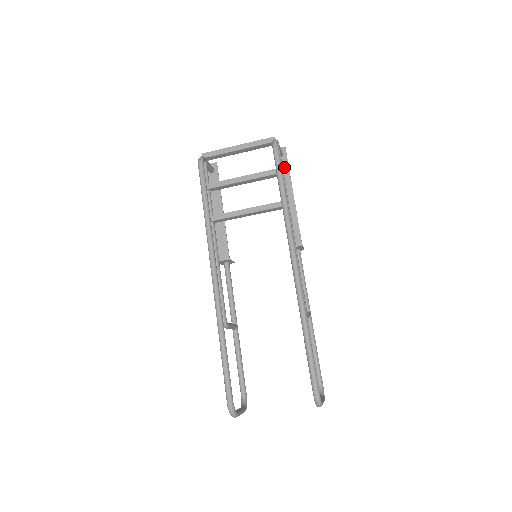
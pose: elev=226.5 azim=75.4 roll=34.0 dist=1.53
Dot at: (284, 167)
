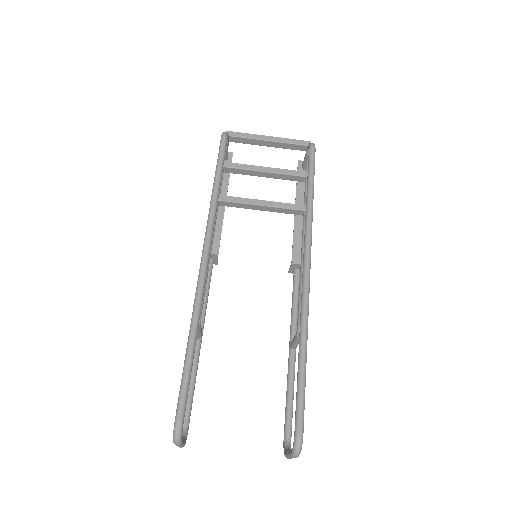
Dot at: occluded
